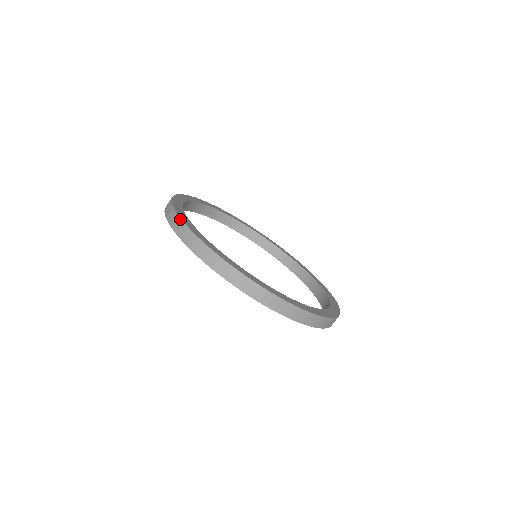
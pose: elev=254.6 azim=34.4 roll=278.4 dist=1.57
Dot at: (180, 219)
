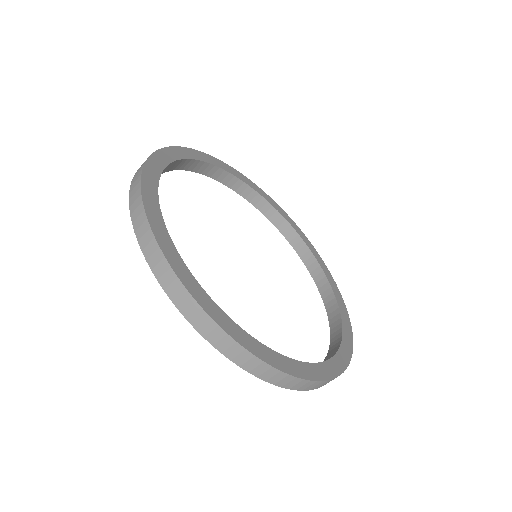
Dot at: (268, 366)
